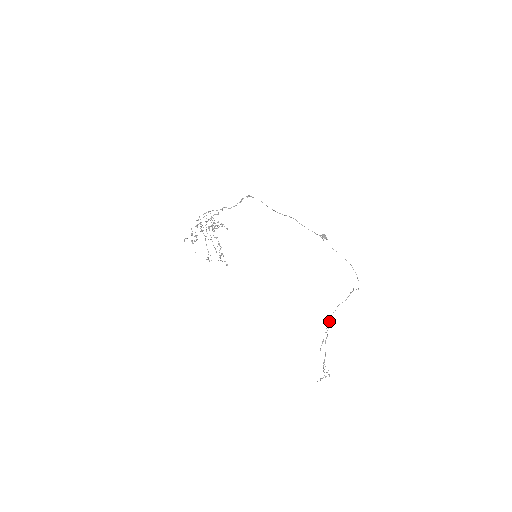
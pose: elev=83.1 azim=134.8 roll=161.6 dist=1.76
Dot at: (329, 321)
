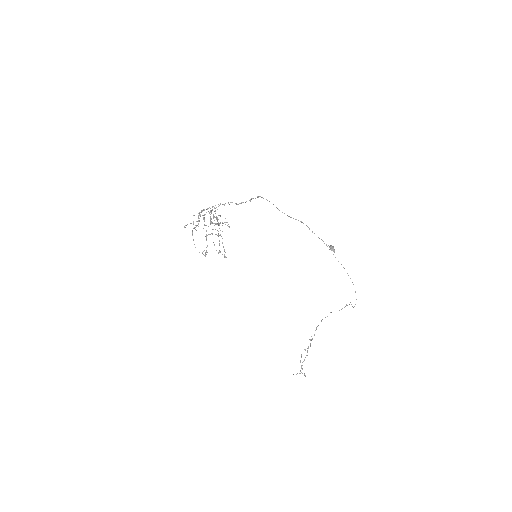
Dot at: (318, 325)
